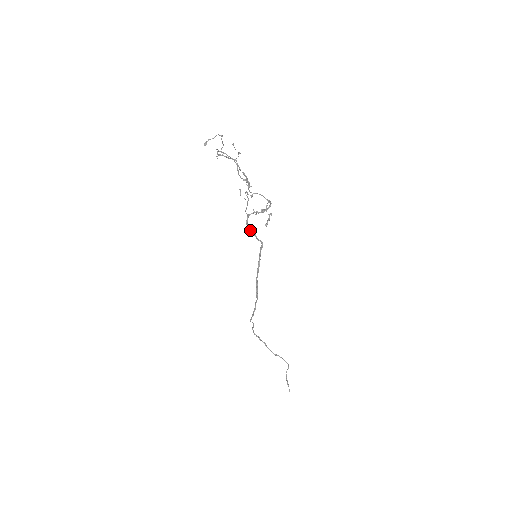
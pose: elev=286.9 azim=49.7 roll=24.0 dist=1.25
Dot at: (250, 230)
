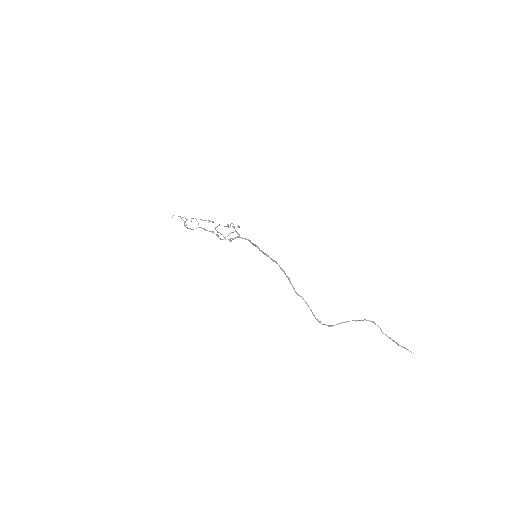
Dot at: (234, 238)
